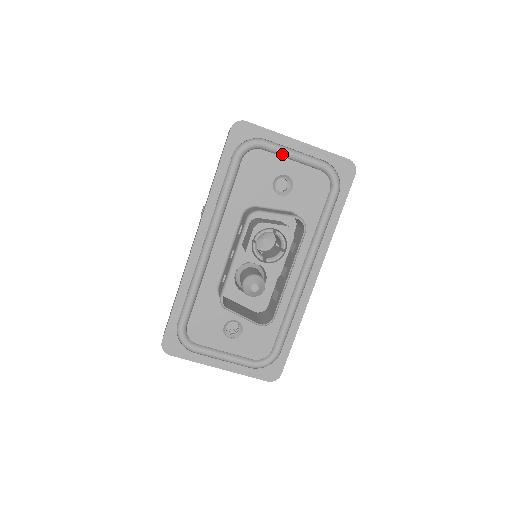
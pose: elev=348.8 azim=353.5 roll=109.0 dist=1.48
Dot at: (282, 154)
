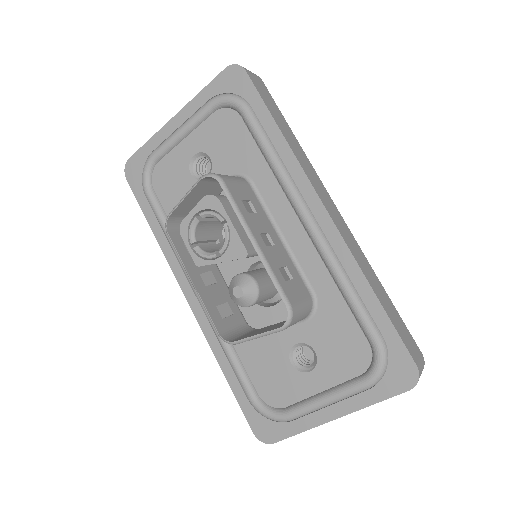
Dot at: (172, 144)
